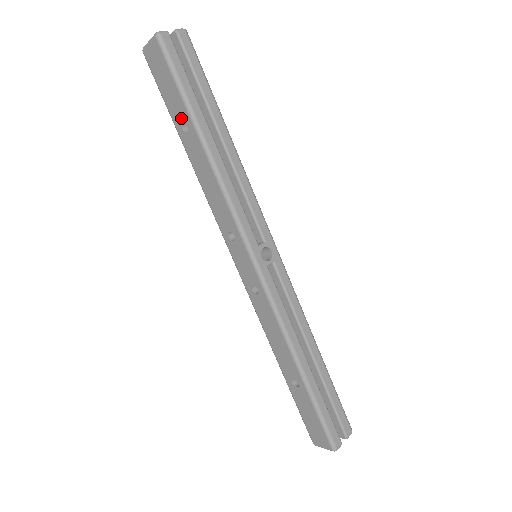
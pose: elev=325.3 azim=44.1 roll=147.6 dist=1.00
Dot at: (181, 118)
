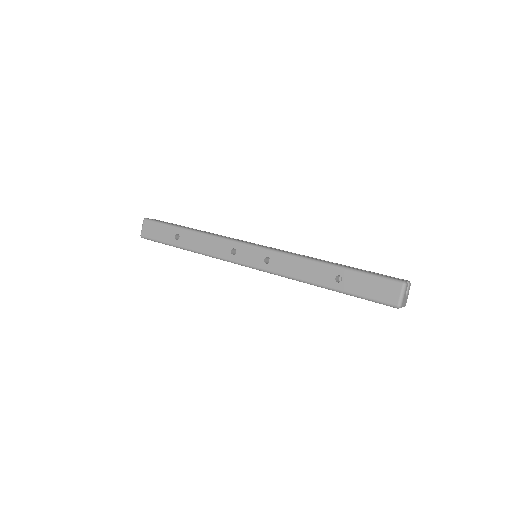
Dot at: (173, 235)
